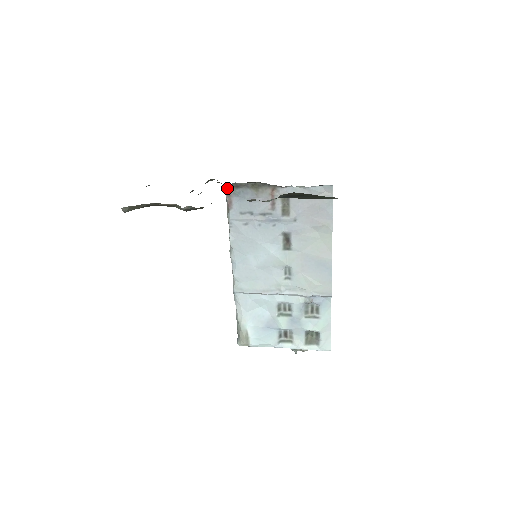
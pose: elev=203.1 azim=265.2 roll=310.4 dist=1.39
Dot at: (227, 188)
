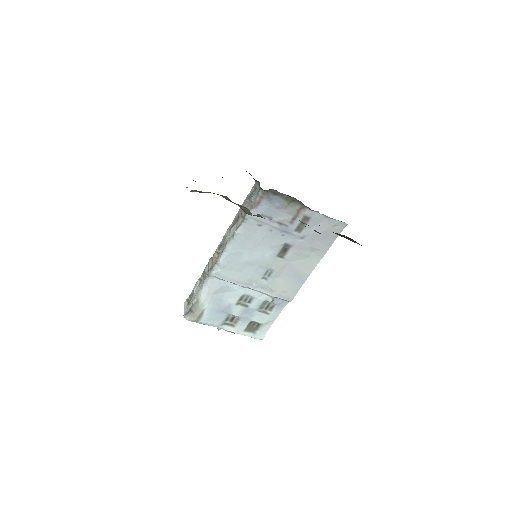
Dot at: (265, 191)
